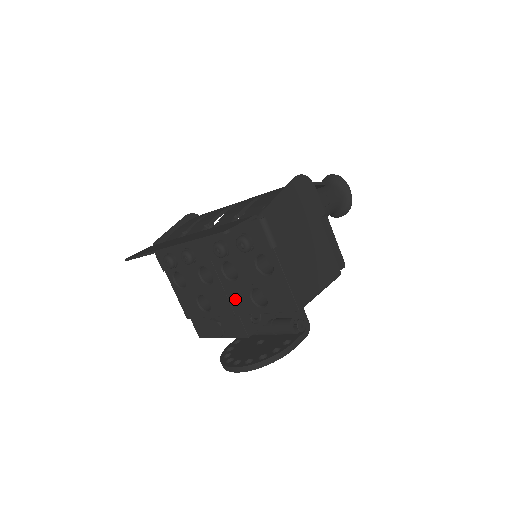
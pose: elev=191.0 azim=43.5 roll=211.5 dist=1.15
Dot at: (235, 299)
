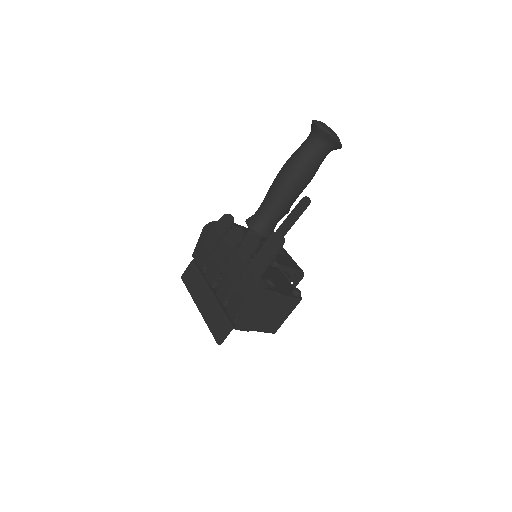
Dot at: occluded
